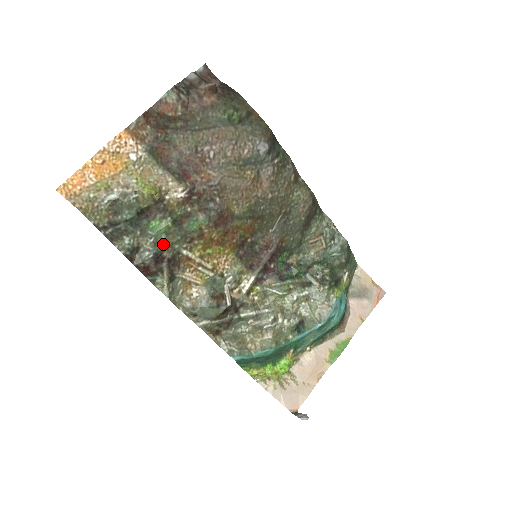
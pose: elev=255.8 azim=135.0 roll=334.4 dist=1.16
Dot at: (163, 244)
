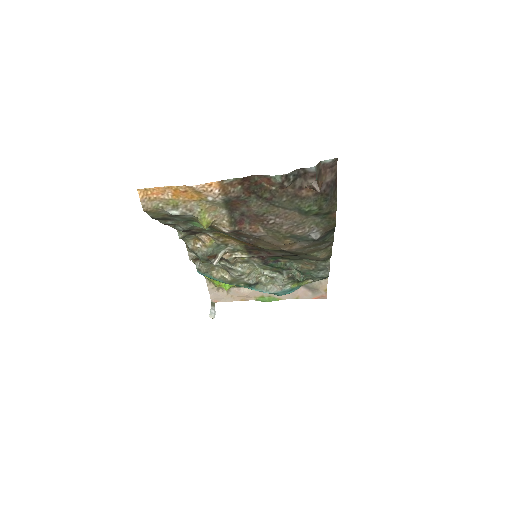
Dot at: (196, 228)
